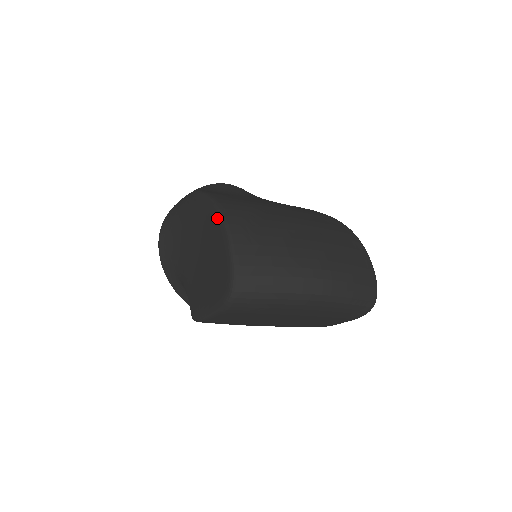
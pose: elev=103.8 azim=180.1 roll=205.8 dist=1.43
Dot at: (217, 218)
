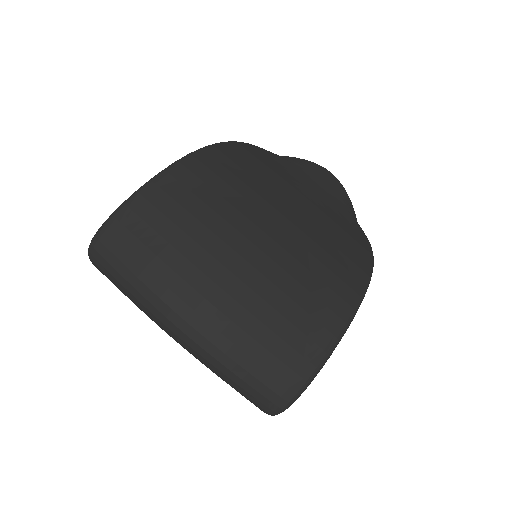
Dot at: occluded
